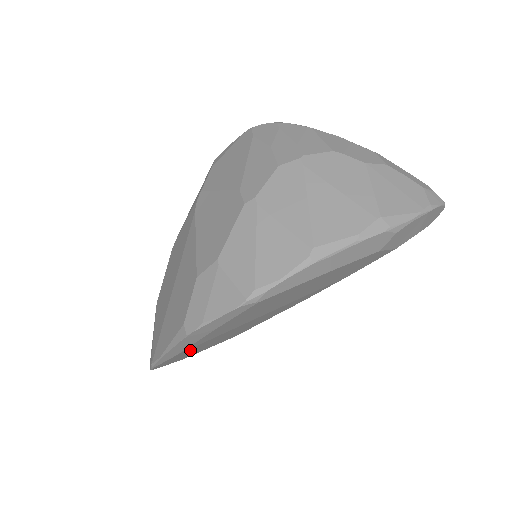
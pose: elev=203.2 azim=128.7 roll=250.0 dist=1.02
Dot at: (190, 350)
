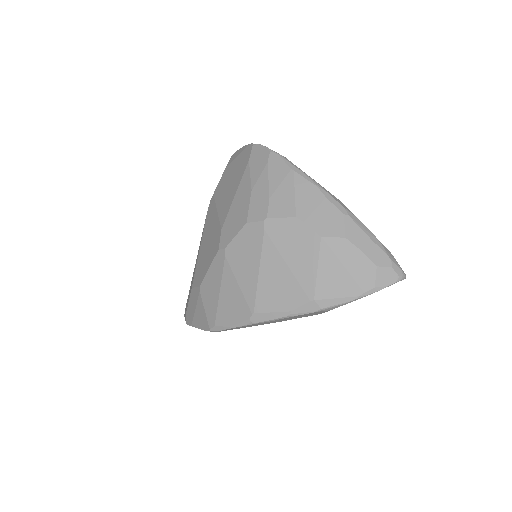
Dot at: occluded
